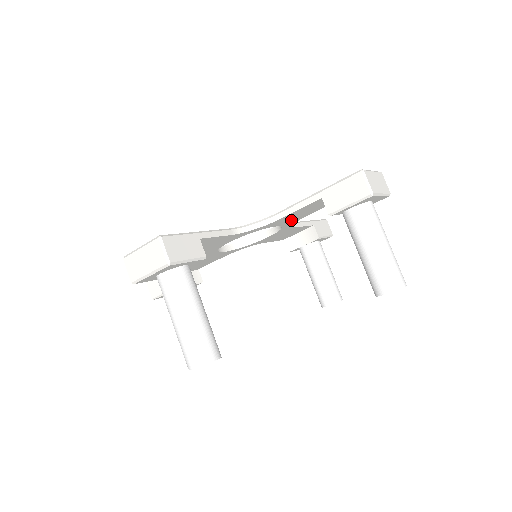
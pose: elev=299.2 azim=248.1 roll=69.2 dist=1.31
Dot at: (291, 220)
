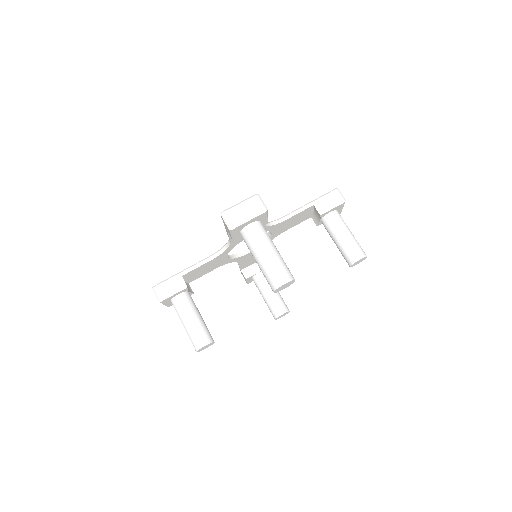
Dot at: (280, 230)
